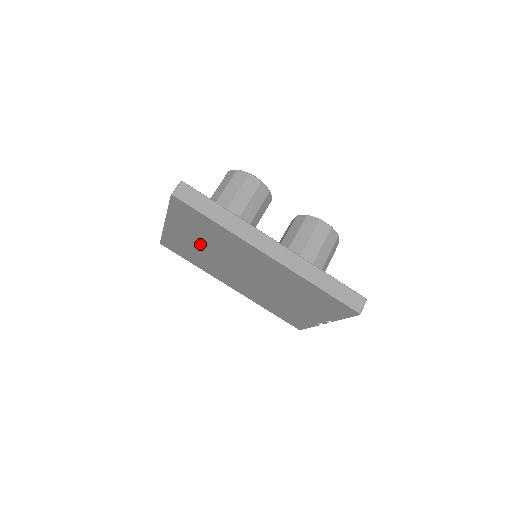
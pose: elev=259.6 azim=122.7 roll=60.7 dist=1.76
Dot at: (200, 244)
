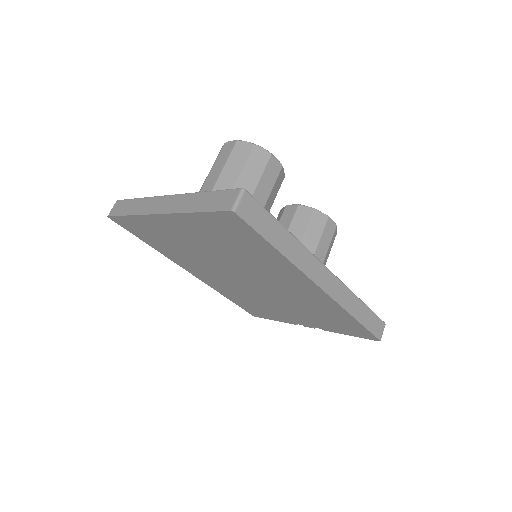
Dot at: (202, 245)
